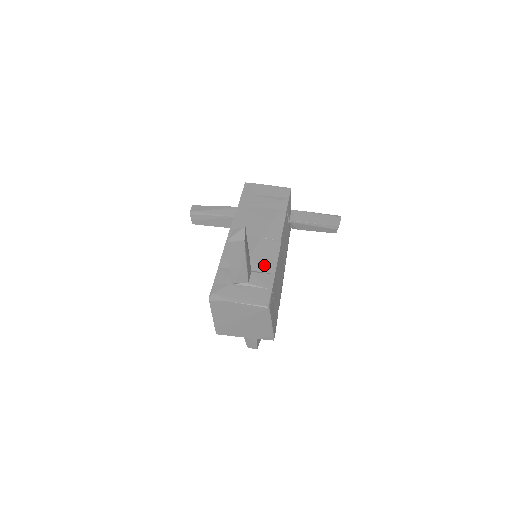
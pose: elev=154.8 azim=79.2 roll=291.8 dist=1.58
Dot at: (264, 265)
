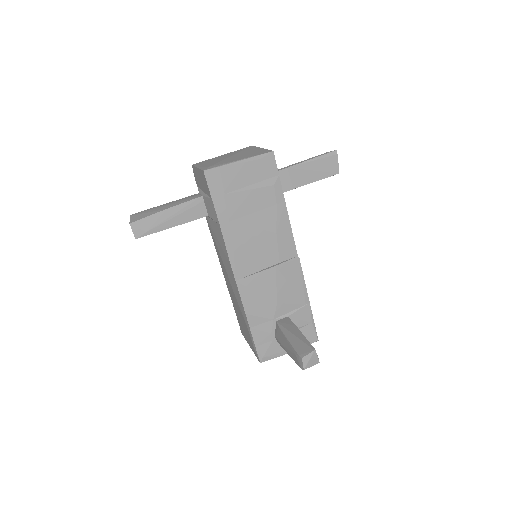
Dot at: (296, 300)
